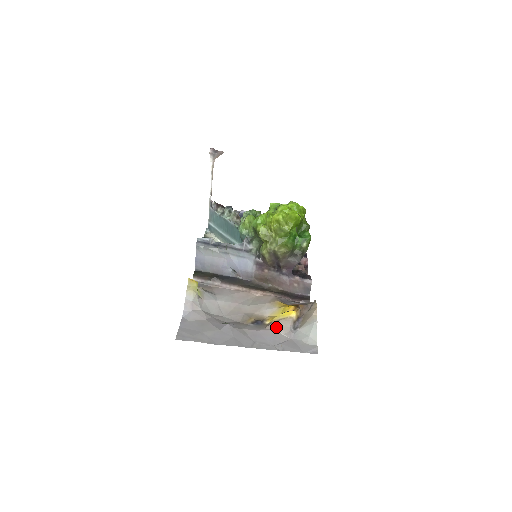
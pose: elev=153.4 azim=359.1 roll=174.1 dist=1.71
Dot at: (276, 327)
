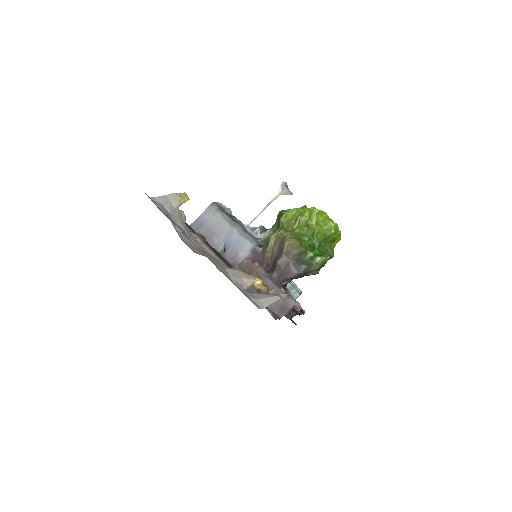
Dot at: (230, 270)
